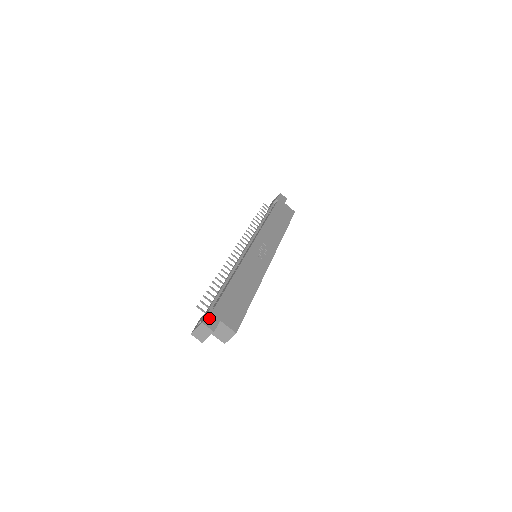
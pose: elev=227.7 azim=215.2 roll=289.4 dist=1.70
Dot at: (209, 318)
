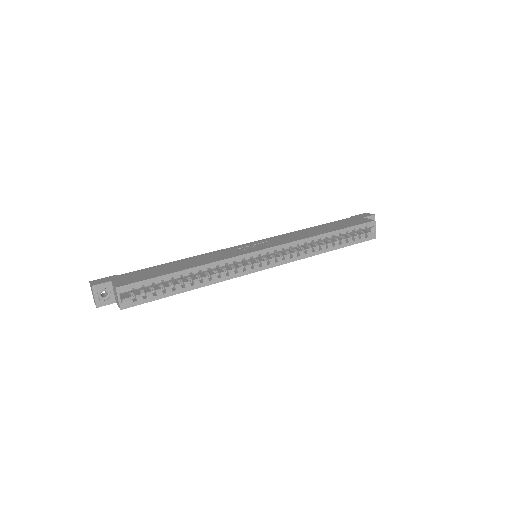
Dot at: (102, 279)
